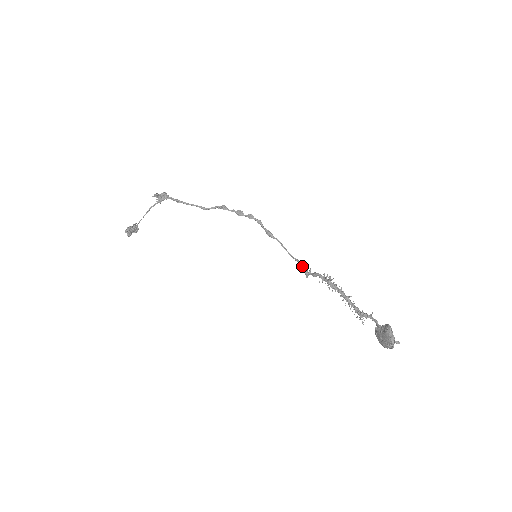
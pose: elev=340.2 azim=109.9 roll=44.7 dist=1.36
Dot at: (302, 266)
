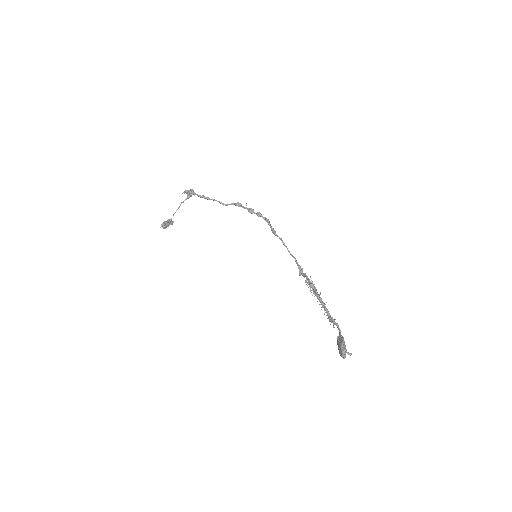
Dot at: (297, 265)
